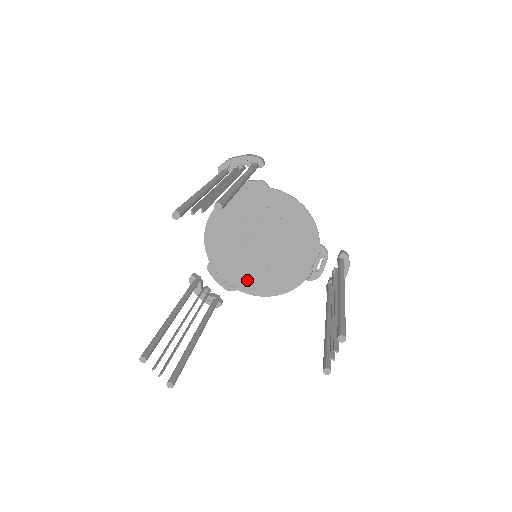
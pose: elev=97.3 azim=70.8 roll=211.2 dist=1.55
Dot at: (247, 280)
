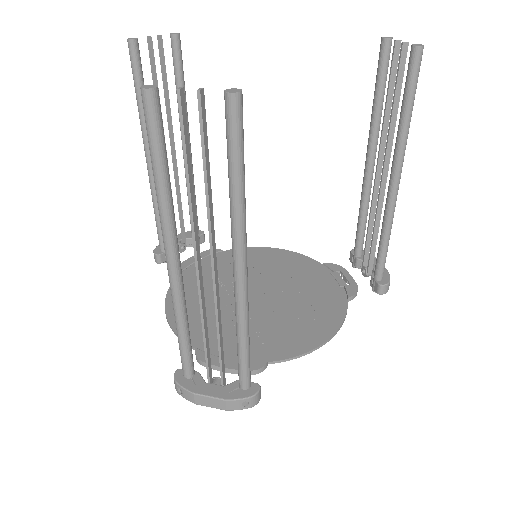
Dot at: (273, 341)
